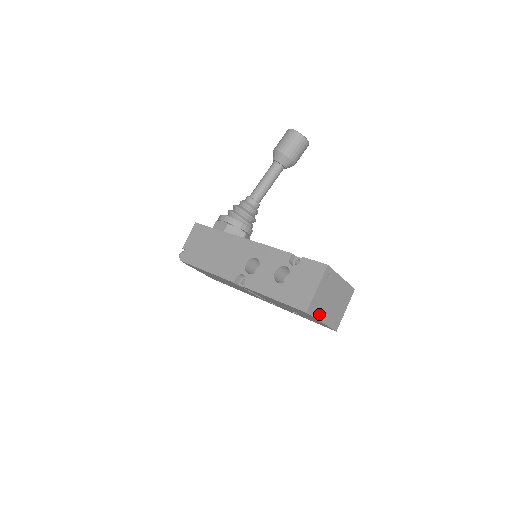
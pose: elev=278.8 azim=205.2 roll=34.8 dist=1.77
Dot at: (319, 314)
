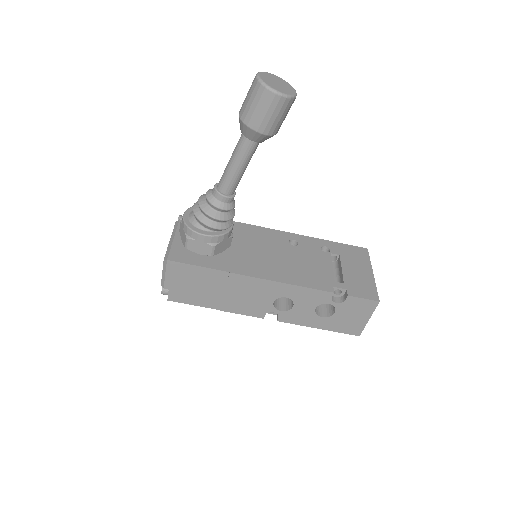
Dot at: occluded
